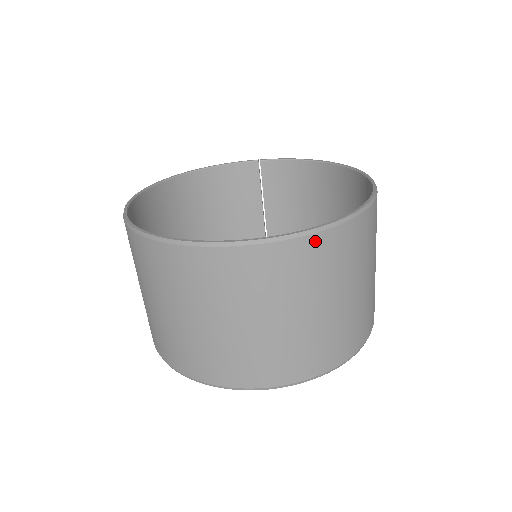
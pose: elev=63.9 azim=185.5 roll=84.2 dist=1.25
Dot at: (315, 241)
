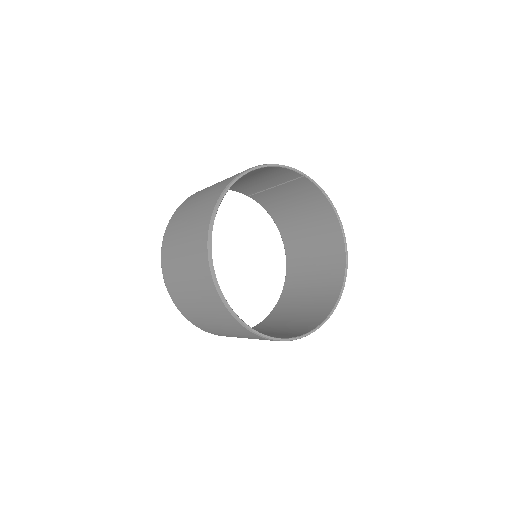
Dot at: occluded
